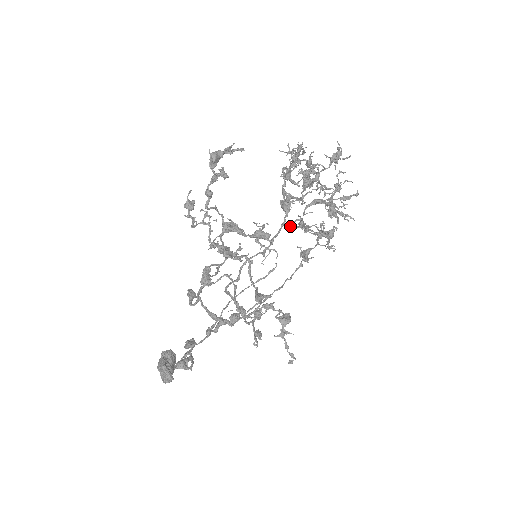
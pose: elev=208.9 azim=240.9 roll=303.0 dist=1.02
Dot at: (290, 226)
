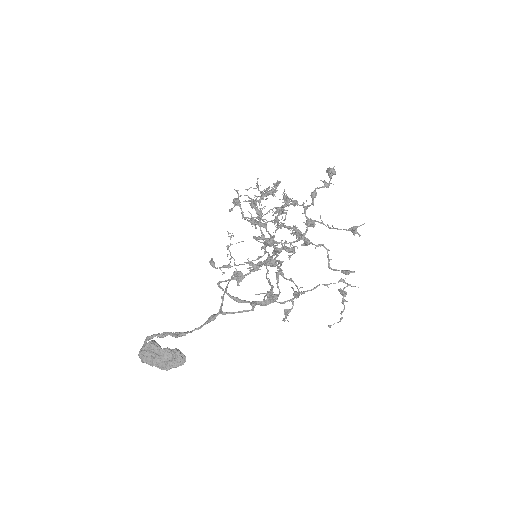
Dot at: occluded
